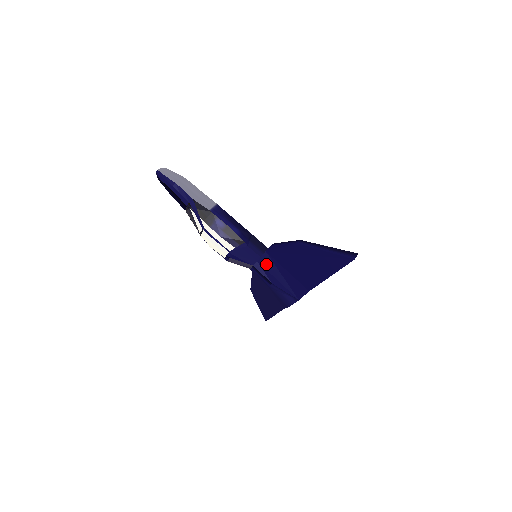
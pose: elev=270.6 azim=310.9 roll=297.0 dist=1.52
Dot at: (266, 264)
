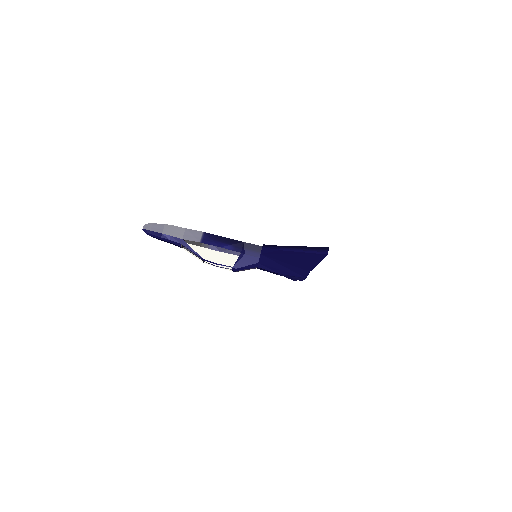
Dot at: (266, 263)
